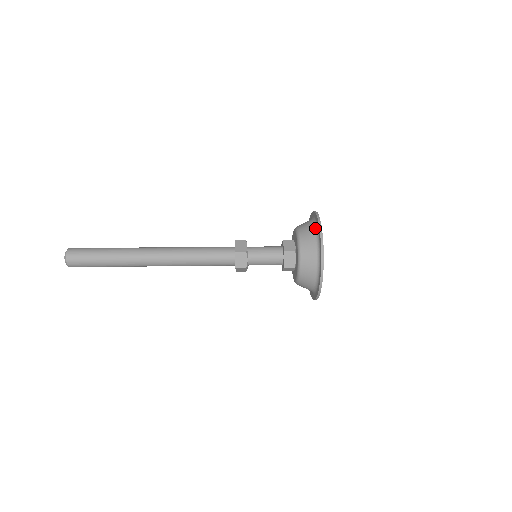
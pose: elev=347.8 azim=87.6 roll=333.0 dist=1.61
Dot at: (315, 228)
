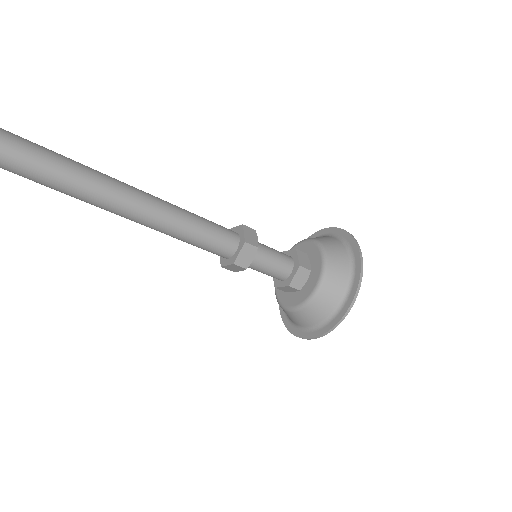
Dot at: (348, 252)
